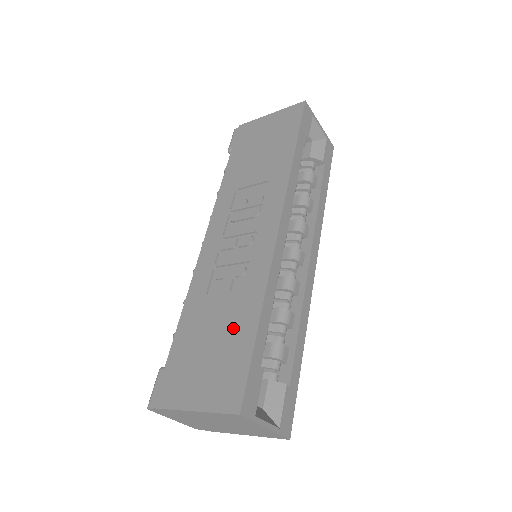
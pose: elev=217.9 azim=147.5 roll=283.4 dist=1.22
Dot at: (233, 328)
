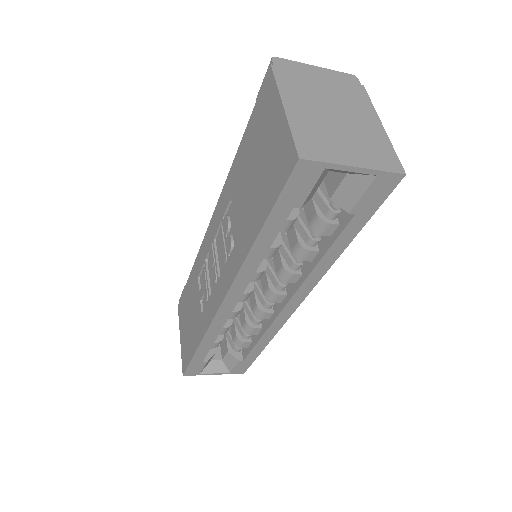
Dot at: (193, 329)
